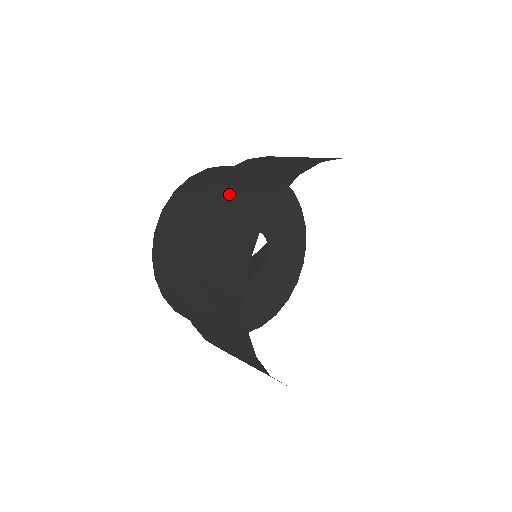
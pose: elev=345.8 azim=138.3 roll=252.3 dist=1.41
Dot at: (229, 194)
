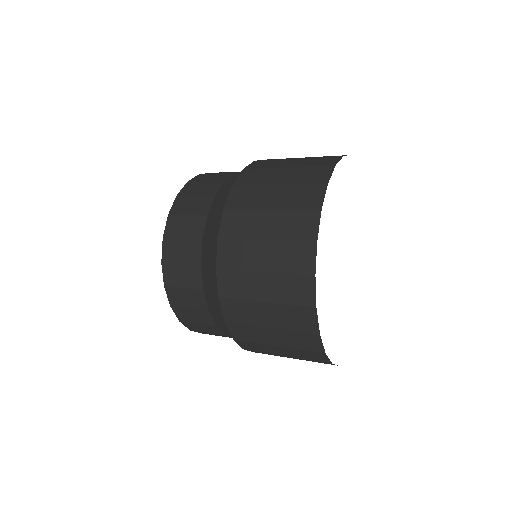
Dot at: (265, 187)
